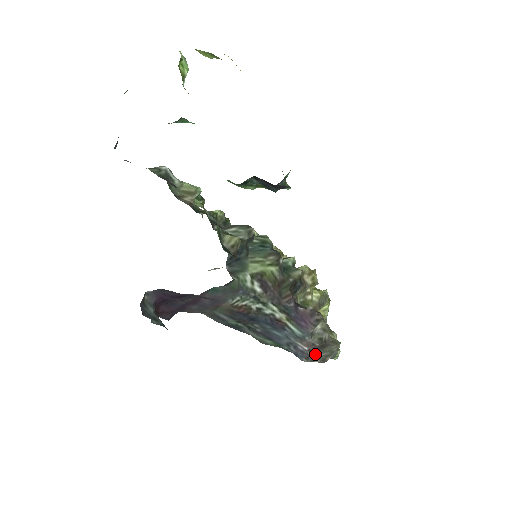
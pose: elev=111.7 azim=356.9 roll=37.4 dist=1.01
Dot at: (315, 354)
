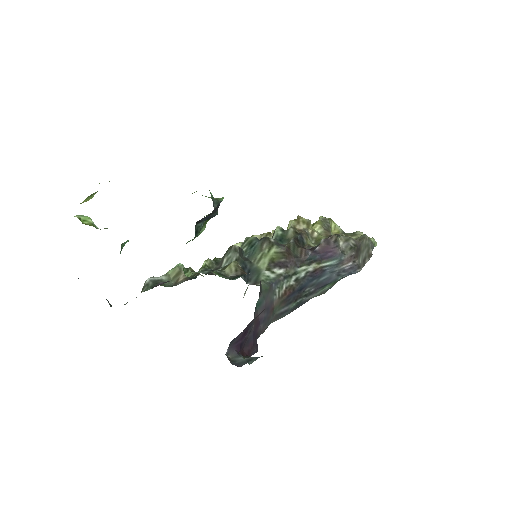
Dot at: (360, 259)
